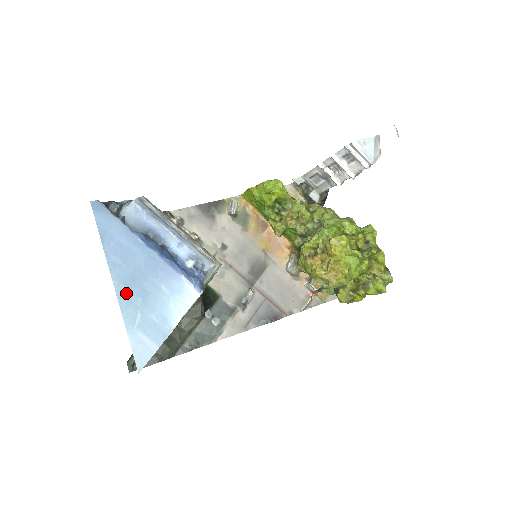
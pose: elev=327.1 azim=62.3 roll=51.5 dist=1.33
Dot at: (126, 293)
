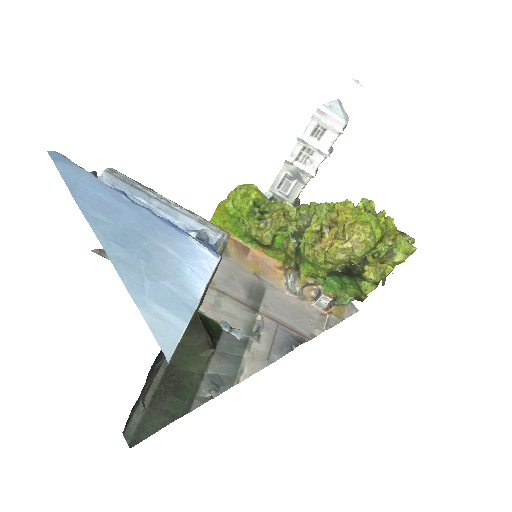
Dot at: (121, 254)
